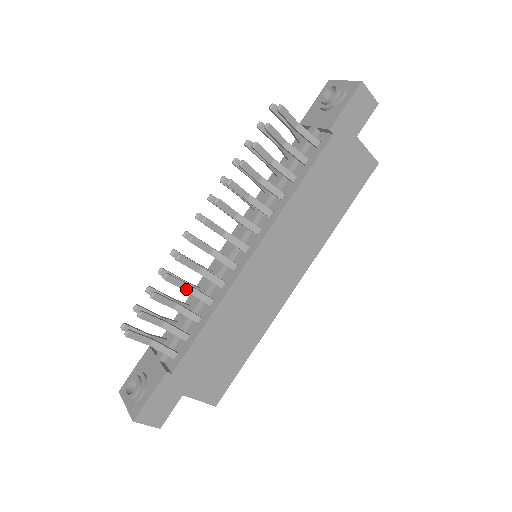
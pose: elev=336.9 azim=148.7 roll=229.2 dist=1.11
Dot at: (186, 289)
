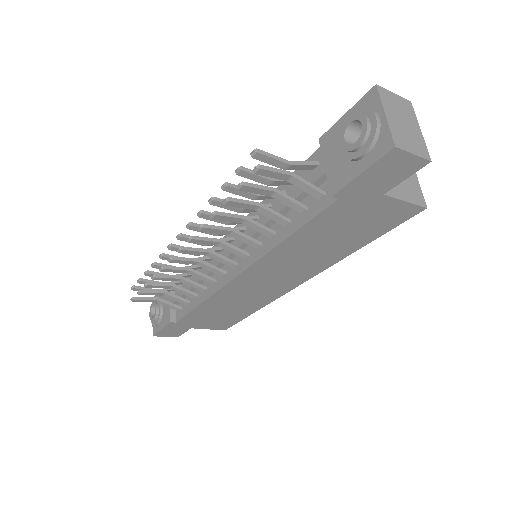
Dot at: (179, 280)
